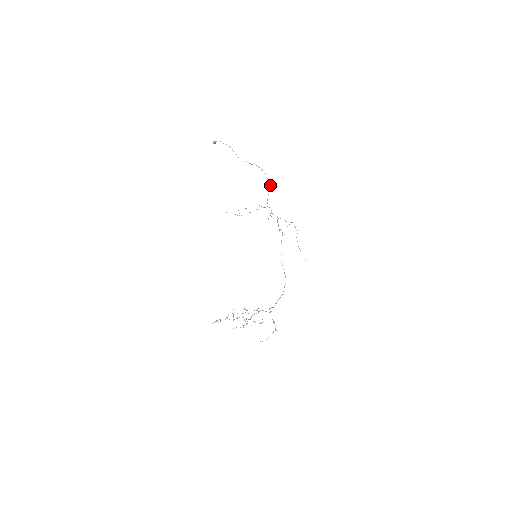
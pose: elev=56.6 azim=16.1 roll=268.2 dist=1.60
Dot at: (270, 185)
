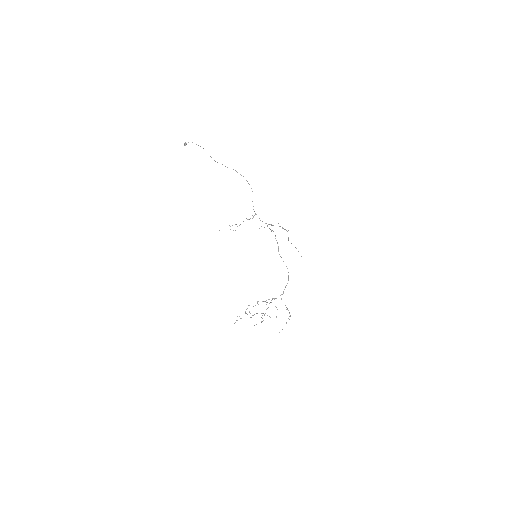
Dot at: occluded
